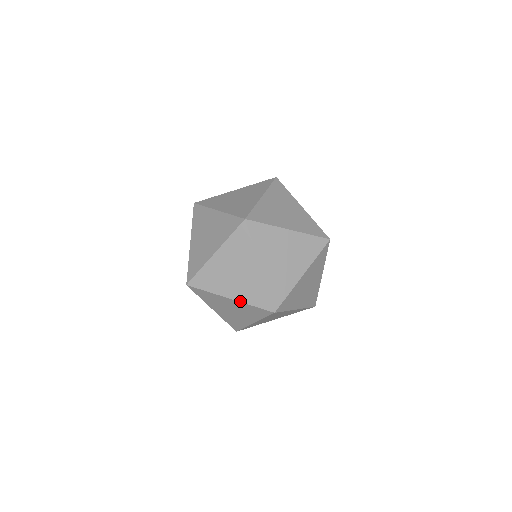
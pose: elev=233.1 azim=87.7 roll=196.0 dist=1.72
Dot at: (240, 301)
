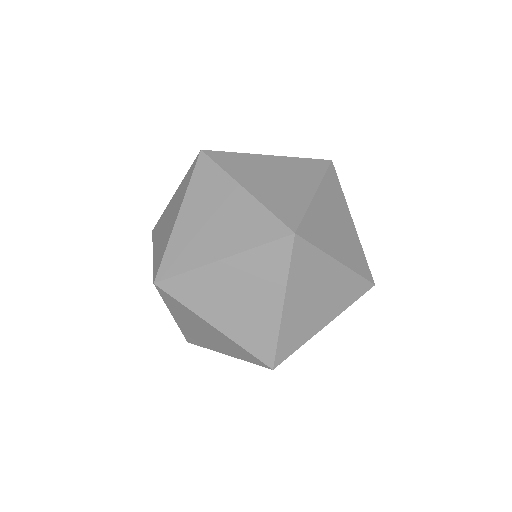
Dot at: (237, 252)
